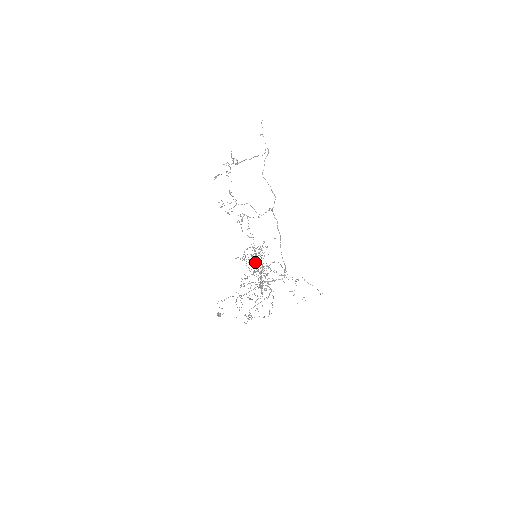
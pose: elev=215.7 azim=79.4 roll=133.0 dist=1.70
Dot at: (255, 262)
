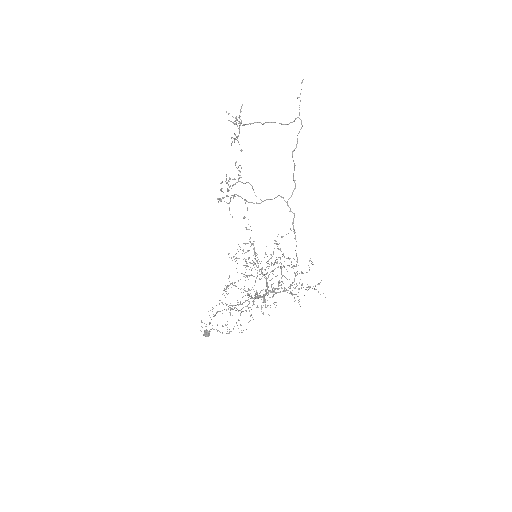
Dot at: (252, 263)
